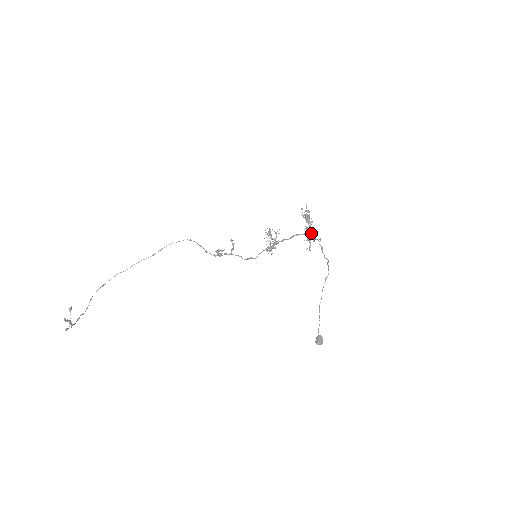
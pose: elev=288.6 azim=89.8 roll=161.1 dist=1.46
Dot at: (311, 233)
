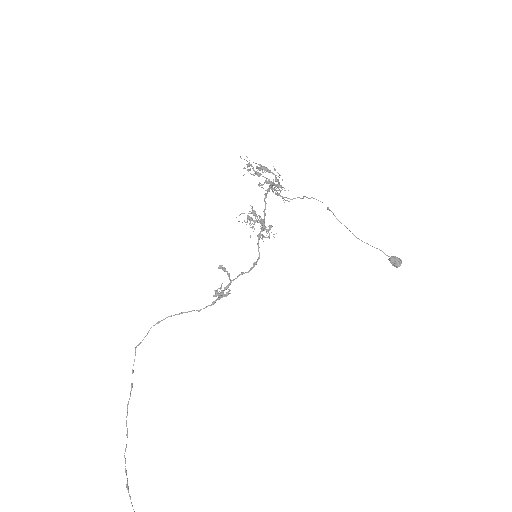
Dot at: (278, 180)
